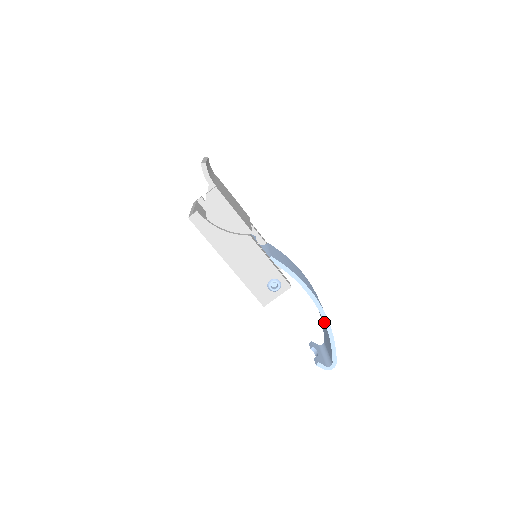
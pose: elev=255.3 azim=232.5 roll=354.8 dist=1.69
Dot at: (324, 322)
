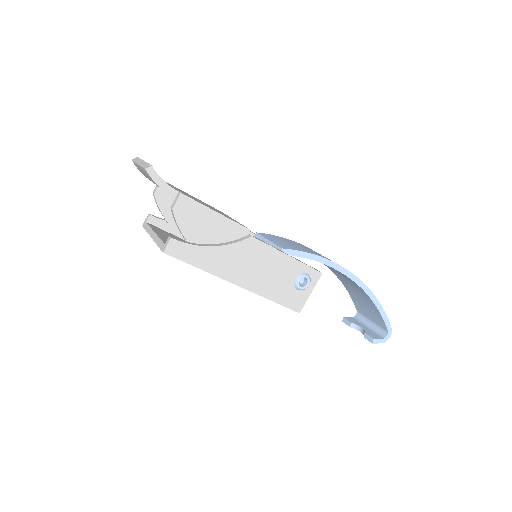
Dot at: (365, 293)
